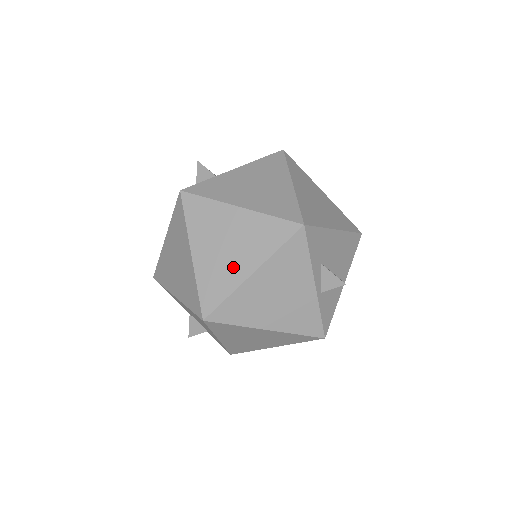
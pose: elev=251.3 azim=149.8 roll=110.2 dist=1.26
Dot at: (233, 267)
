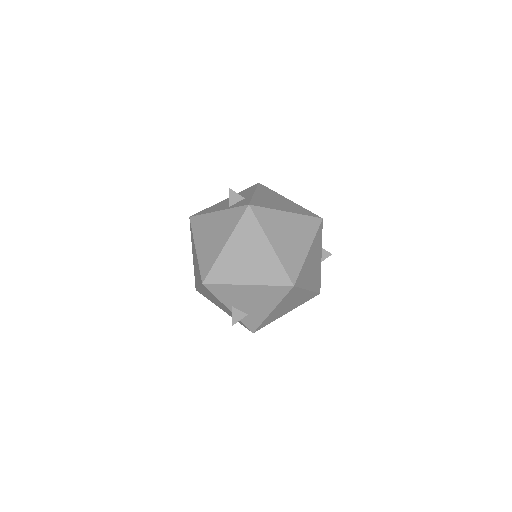
Dot at: (298, 249)
